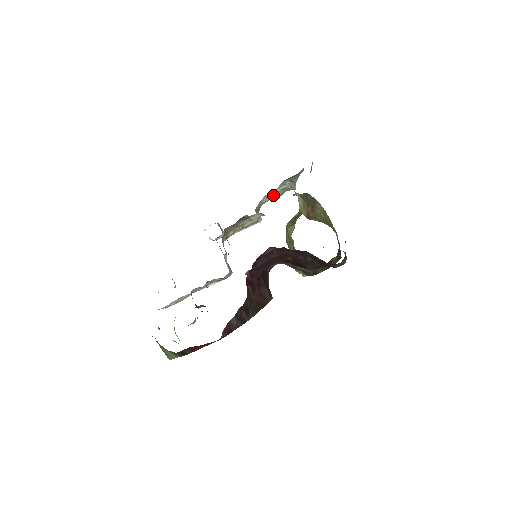
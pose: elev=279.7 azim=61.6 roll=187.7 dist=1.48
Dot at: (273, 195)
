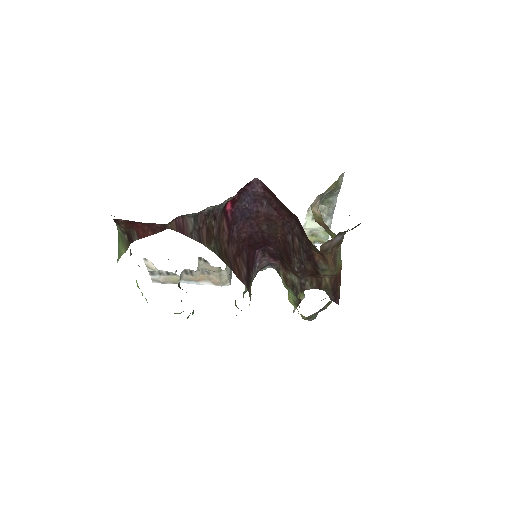
Dot at: occluded
